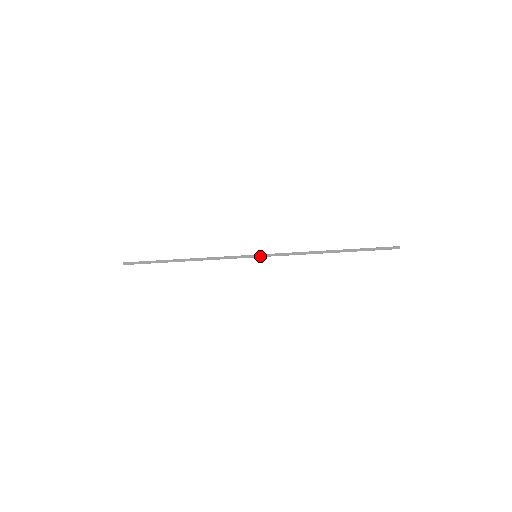
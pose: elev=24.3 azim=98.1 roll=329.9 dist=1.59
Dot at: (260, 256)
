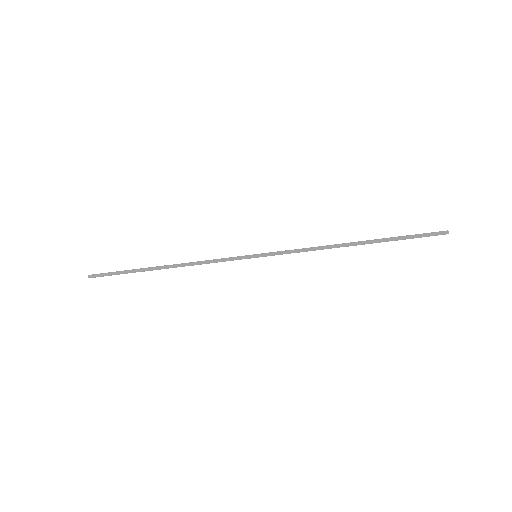
Dot at: (261, 254)
